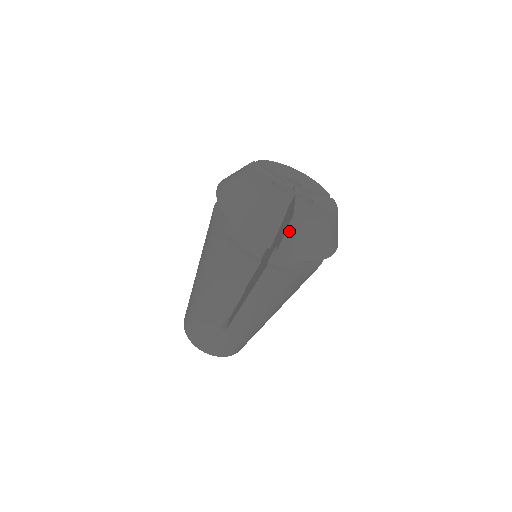
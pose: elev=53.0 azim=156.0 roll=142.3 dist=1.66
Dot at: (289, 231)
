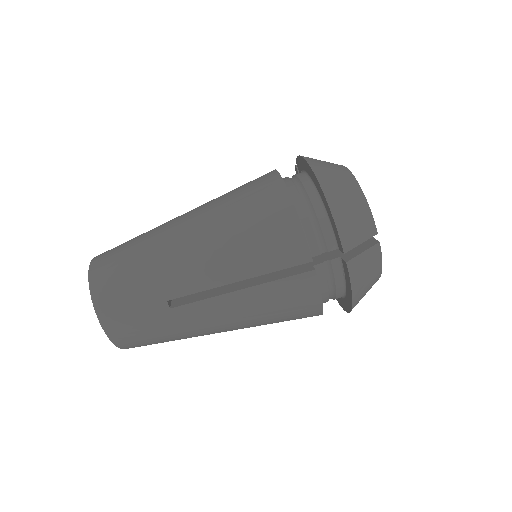
Dot at: (367, 253)
